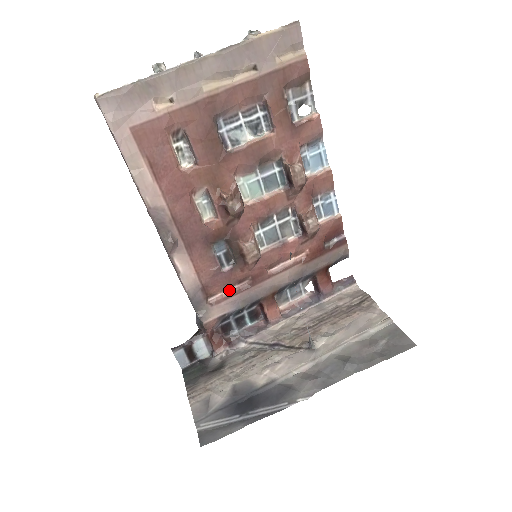
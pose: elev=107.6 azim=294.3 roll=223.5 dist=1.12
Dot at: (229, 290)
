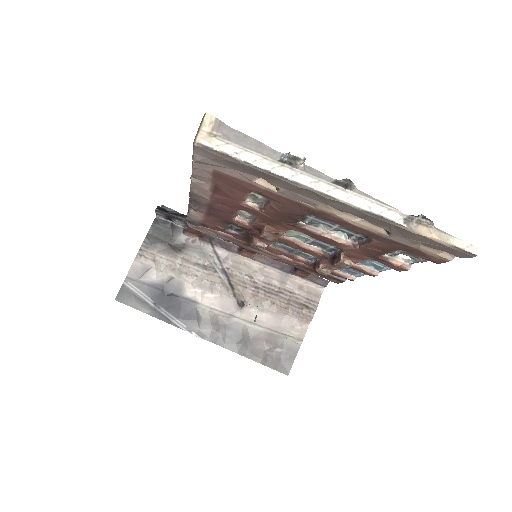
Dot at: (225, 233)
